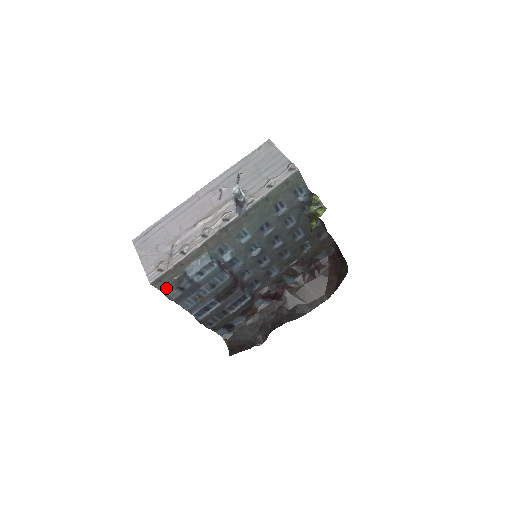
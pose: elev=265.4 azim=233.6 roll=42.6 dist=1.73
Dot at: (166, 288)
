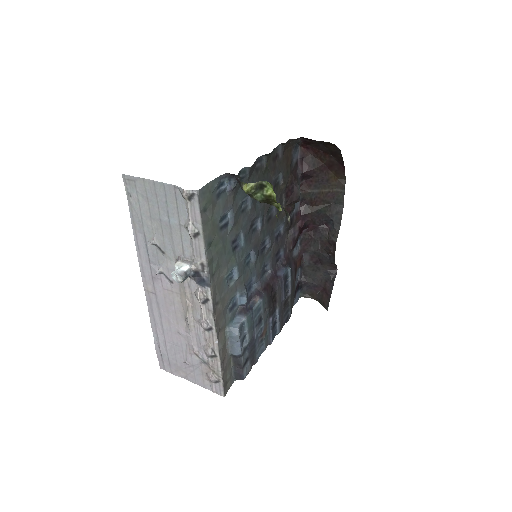
Dot at: (236, 377)
